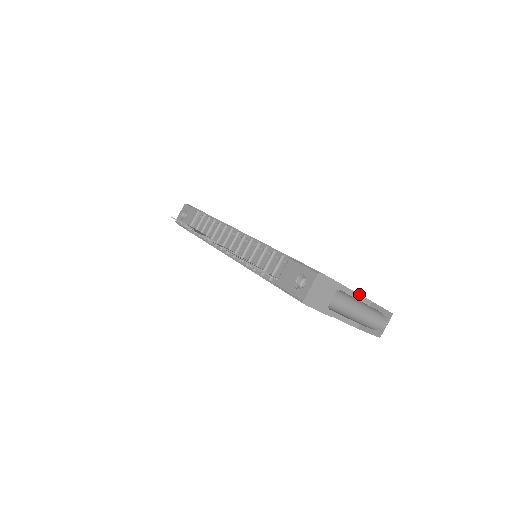
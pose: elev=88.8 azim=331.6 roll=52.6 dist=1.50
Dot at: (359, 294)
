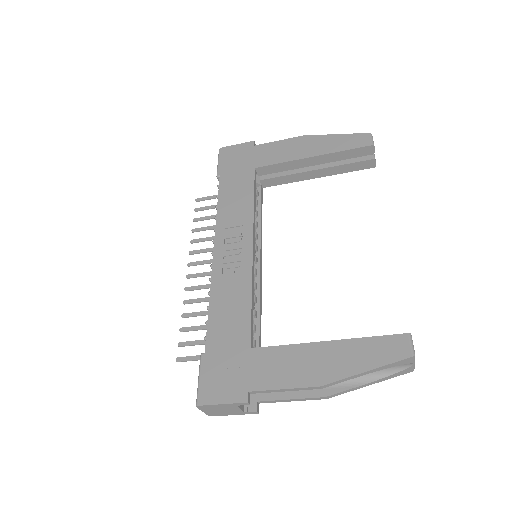
Dot at: (288, 388)
